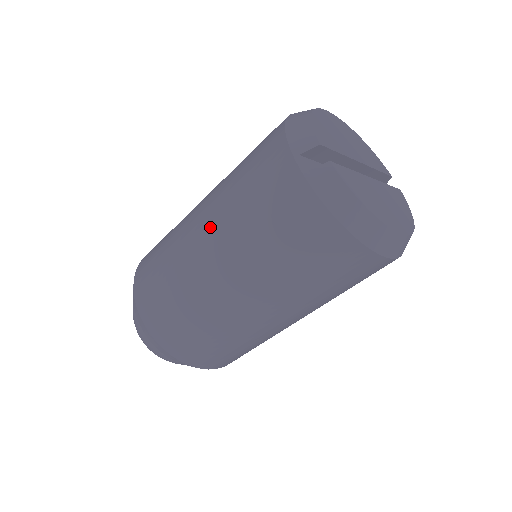
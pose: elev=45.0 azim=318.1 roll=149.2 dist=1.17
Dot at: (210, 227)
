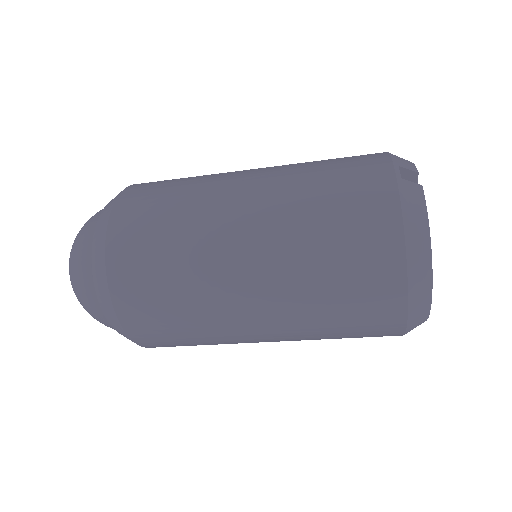
Dot at: (263, 177)
